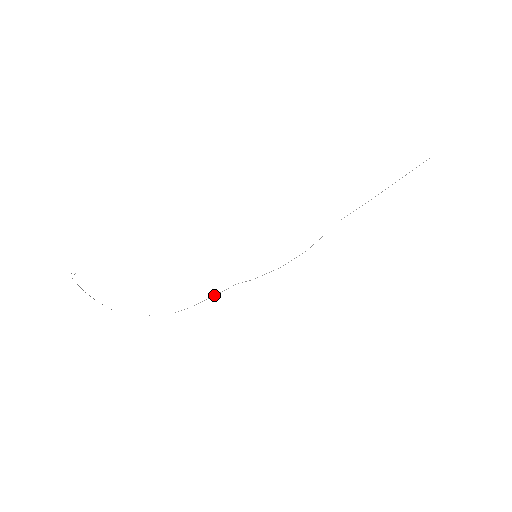
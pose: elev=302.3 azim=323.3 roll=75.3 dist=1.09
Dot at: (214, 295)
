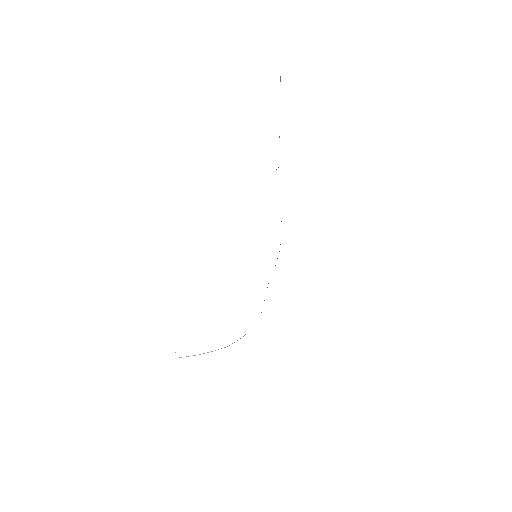
Dot at: occluded
